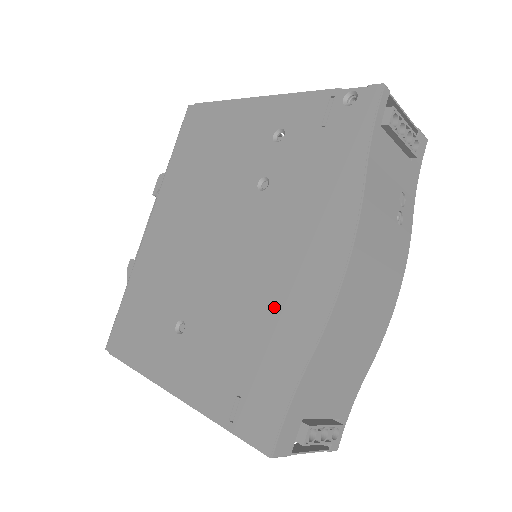
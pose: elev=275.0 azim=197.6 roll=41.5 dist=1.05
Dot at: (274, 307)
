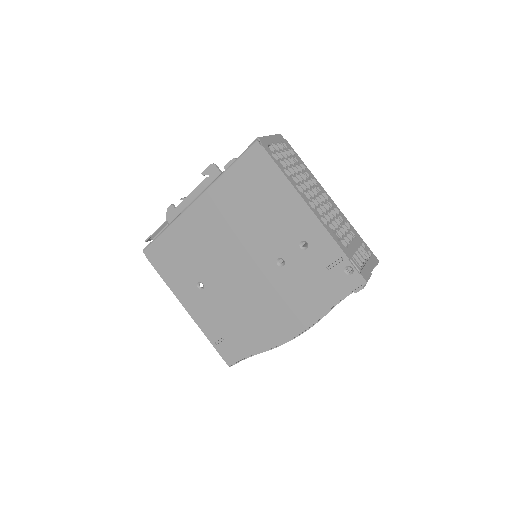
Dot at: (256, 322)
